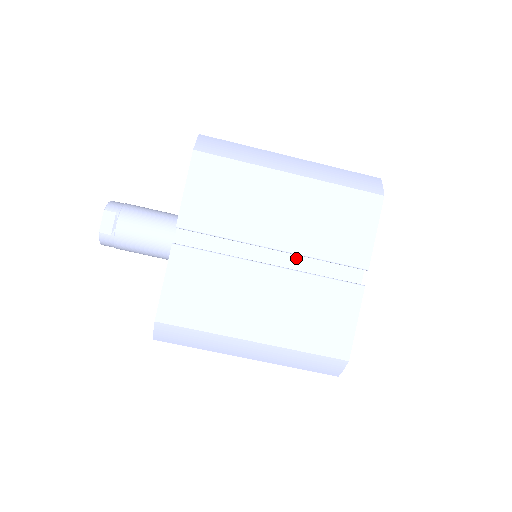
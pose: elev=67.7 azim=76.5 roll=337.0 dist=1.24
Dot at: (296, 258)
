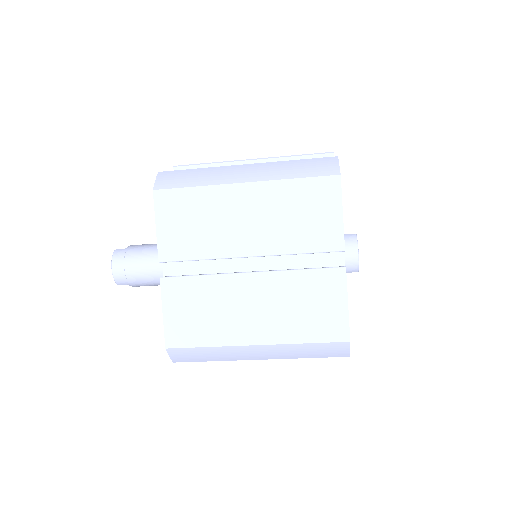
Dot at: occluded
